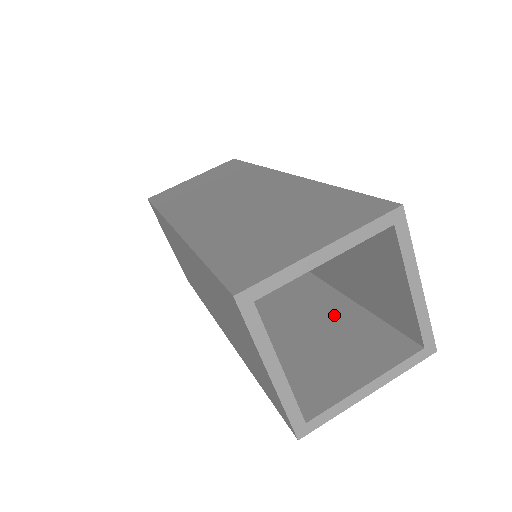
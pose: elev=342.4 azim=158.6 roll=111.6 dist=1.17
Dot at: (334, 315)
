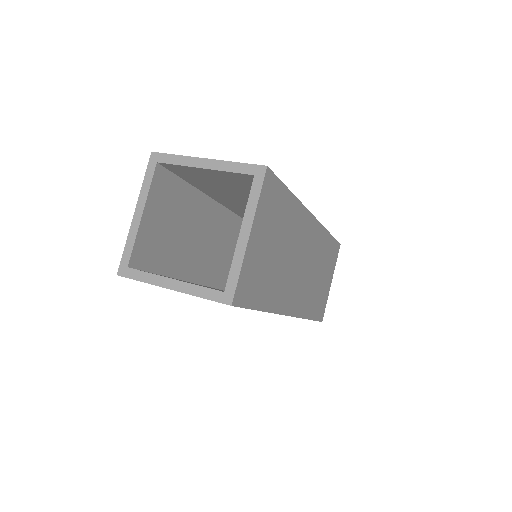
Dot at: occluded
